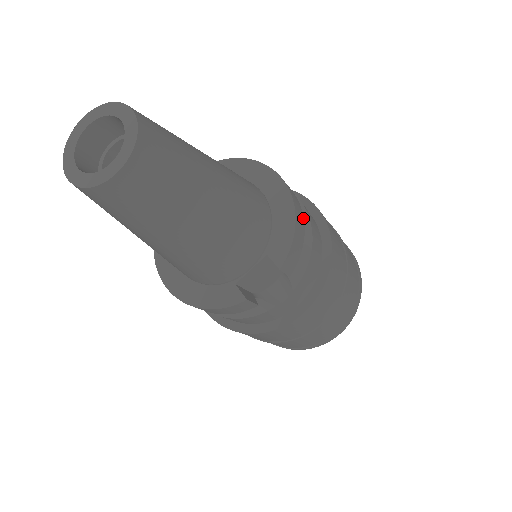
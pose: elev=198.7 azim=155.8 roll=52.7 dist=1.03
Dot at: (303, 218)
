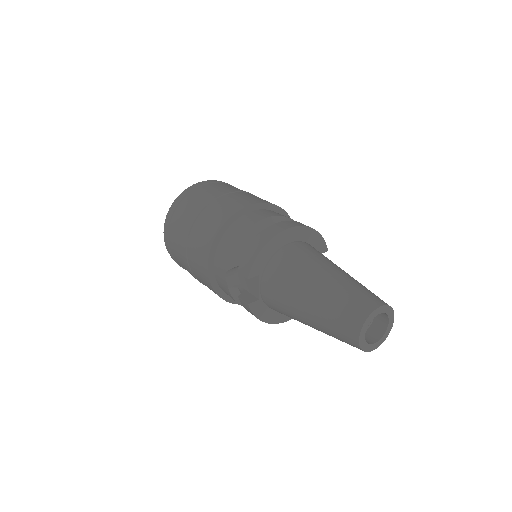
Dot at: (301, 223)
